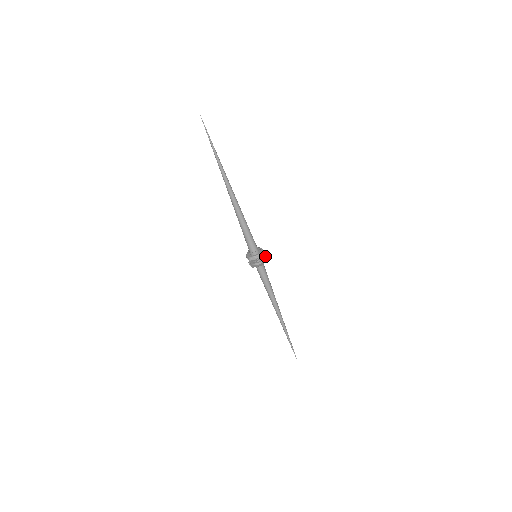
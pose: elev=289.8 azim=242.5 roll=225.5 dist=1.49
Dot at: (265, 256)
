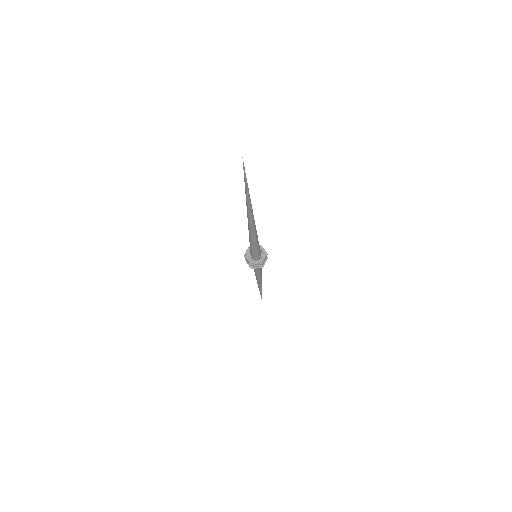
Dot at: occluded
